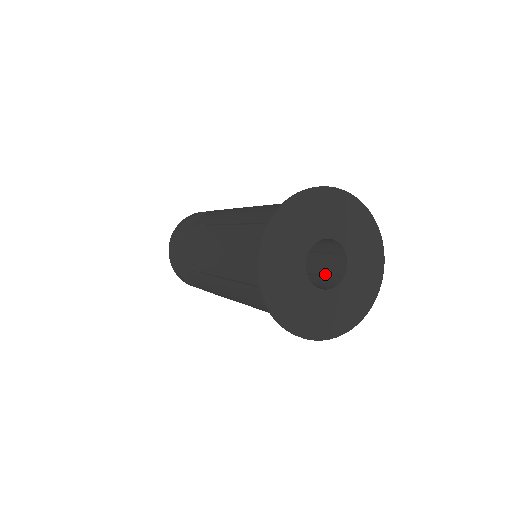
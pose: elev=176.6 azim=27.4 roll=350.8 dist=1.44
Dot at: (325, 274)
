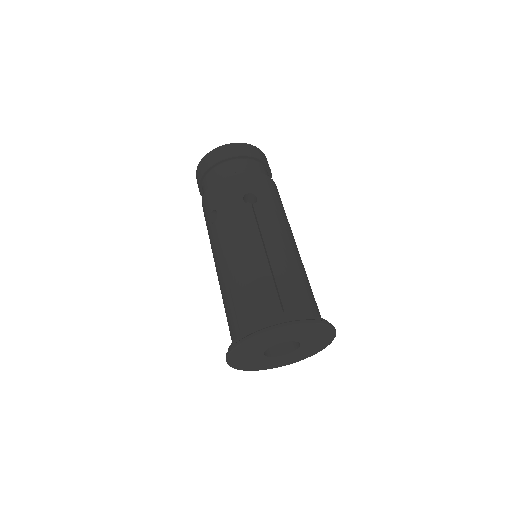
Dot at: occluded
